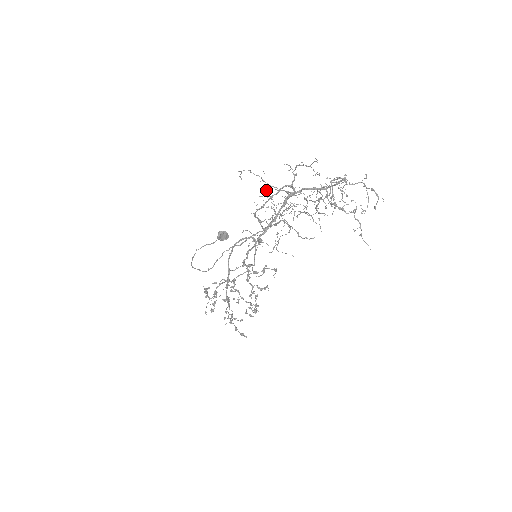
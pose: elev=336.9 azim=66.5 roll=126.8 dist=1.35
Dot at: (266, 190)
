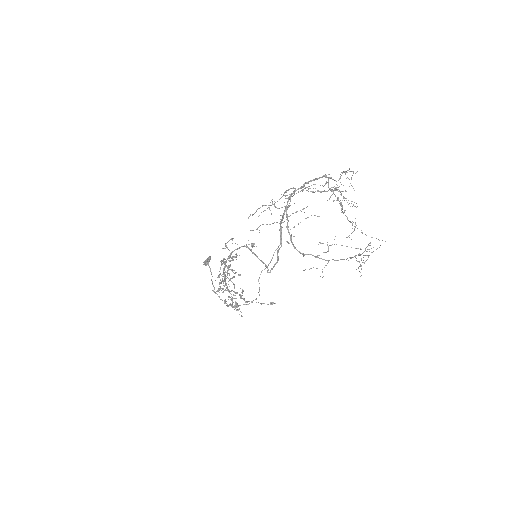
Dot at: occluded
